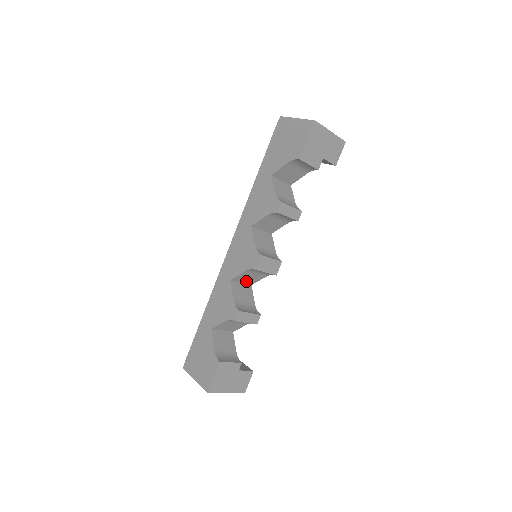
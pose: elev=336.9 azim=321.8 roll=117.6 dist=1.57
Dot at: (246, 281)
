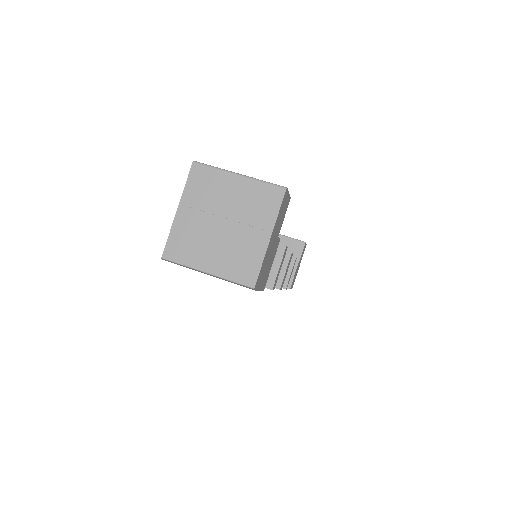
Dot at: occluded
